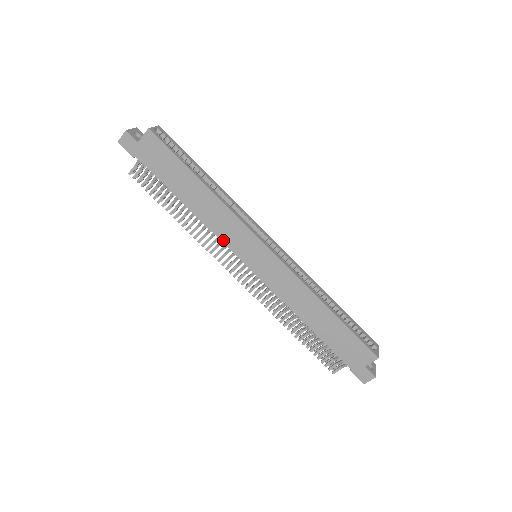
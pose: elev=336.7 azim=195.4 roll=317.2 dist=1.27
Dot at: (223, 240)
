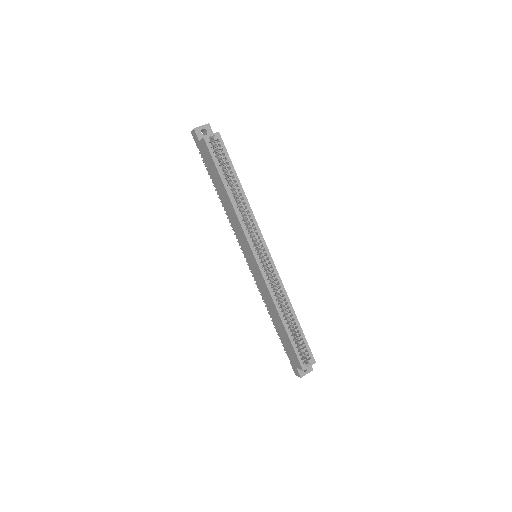
Dot at: (236, 235)
